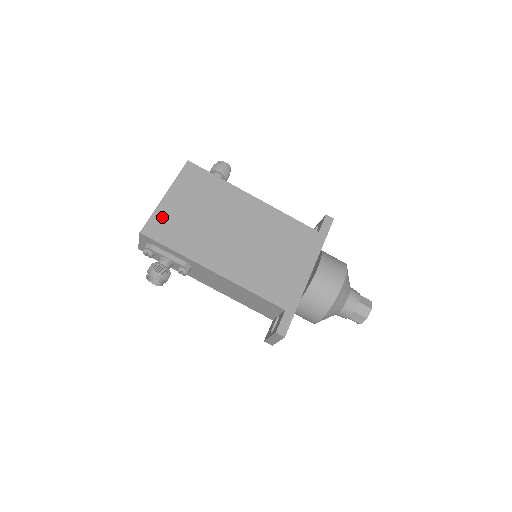
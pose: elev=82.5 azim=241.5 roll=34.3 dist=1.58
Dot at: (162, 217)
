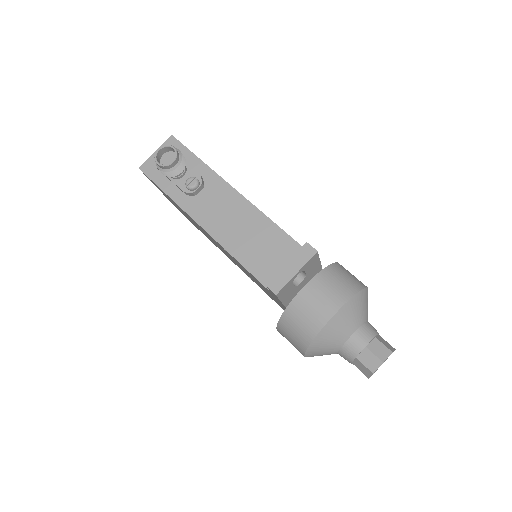
Dot at: occluded
